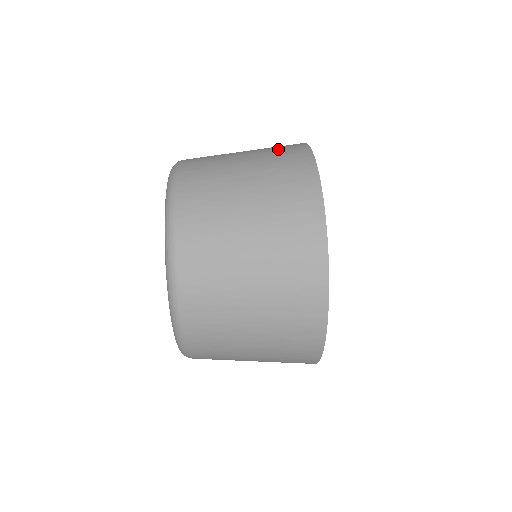
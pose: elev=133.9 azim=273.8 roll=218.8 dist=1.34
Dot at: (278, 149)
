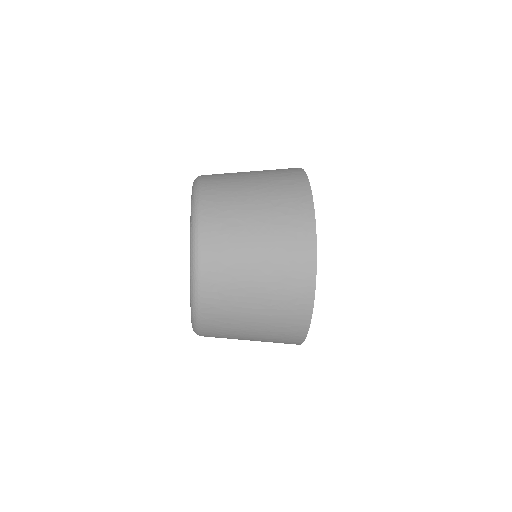
Dot at: (282, 178)
